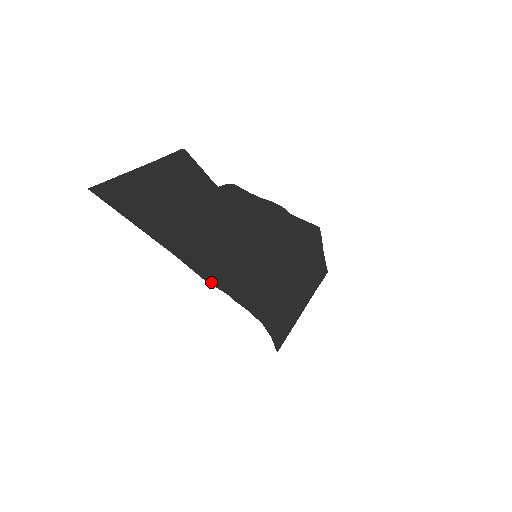
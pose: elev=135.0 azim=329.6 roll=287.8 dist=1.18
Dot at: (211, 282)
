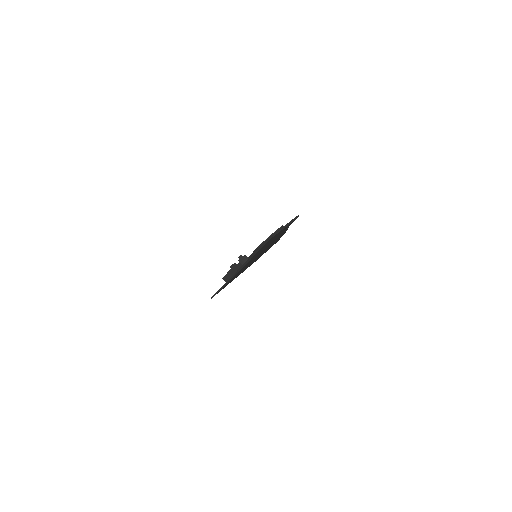
Dot at: occluded
